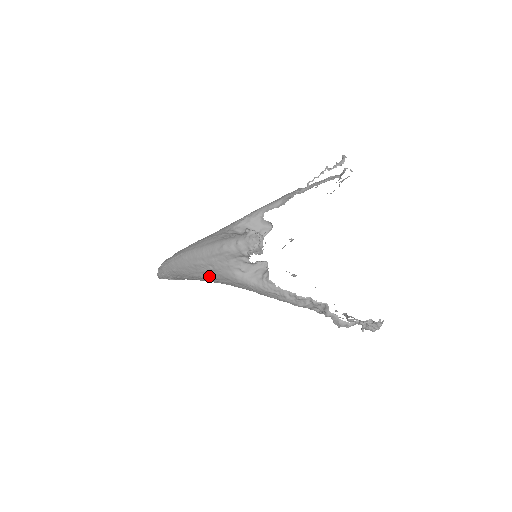
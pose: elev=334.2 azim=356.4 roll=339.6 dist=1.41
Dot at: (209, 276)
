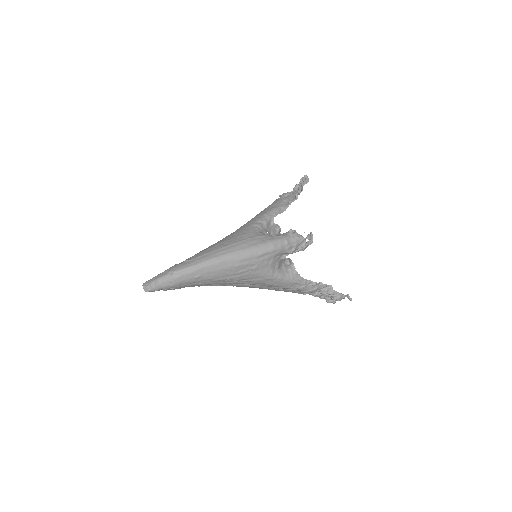
Dot at: (241, 277)
